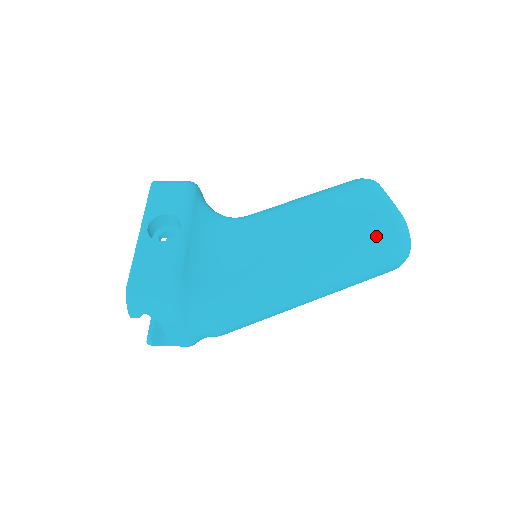
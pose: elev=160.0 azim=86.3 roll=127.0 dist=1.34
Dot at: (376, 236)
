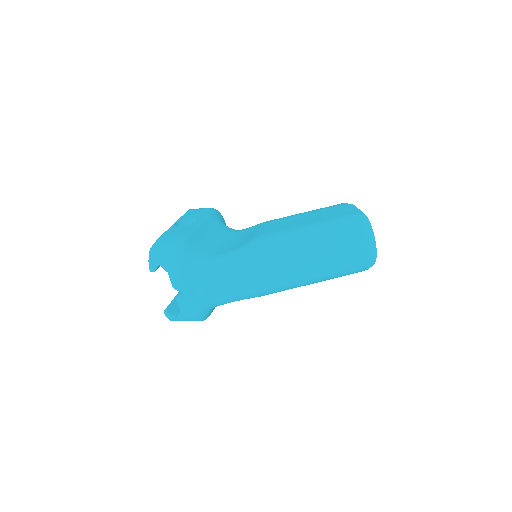
Dot at: (341, 225)
